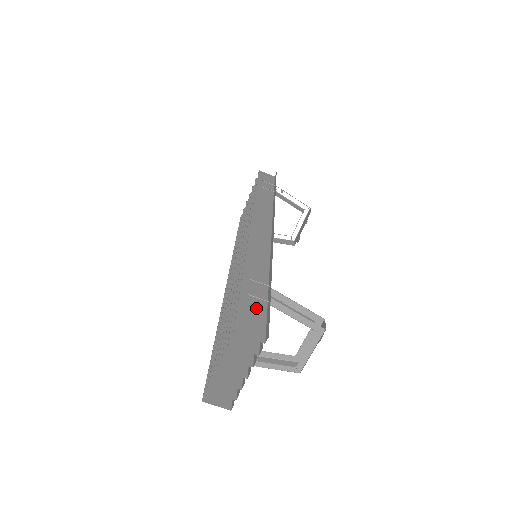
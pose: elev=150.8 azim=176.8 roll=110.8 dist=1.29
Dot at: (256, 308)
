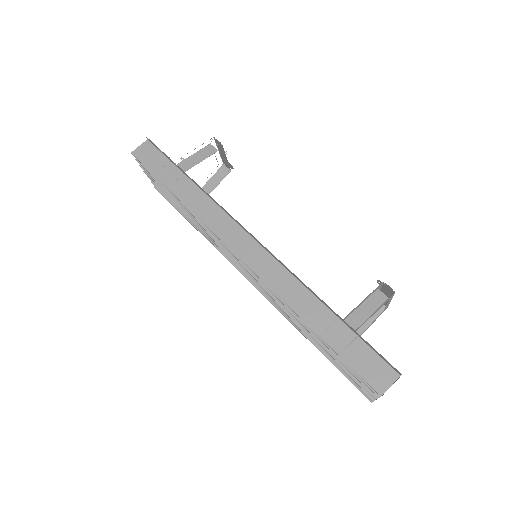
Dot at: (359, 351)
